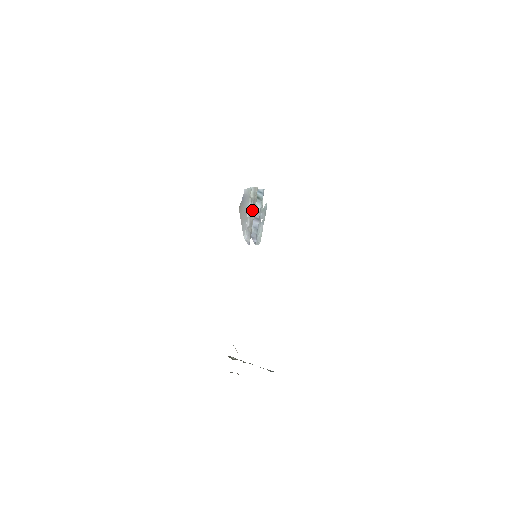
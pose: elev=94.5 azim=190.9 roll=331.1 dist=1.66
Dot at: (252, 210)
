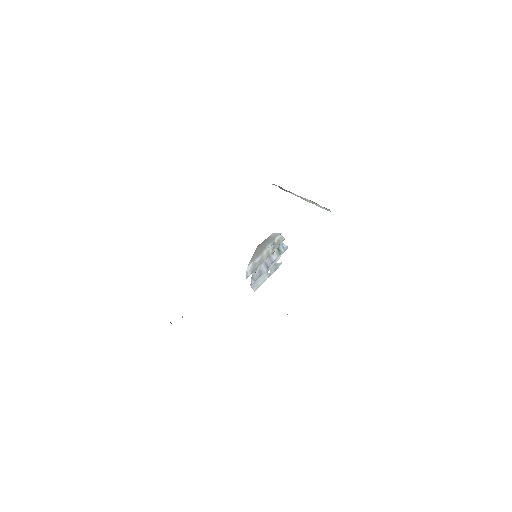
Dot at: (268, 252)
